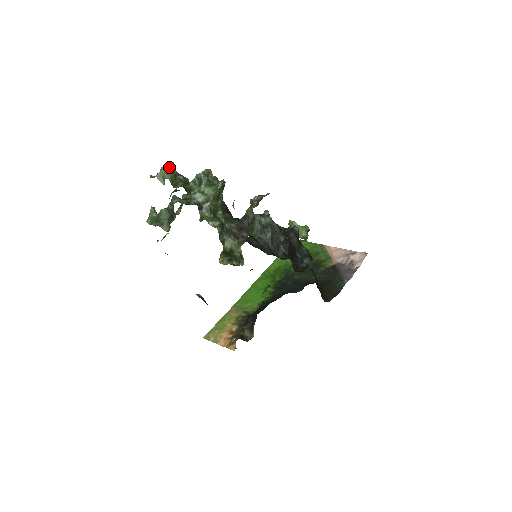
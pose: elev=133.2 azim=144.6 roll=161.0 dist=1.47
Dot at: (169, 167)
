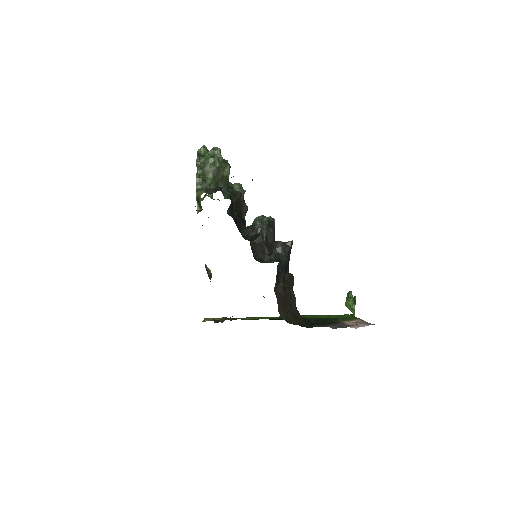
Dot at: occluded
